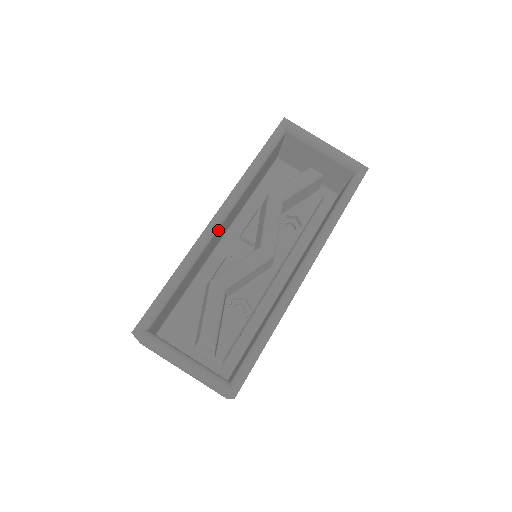
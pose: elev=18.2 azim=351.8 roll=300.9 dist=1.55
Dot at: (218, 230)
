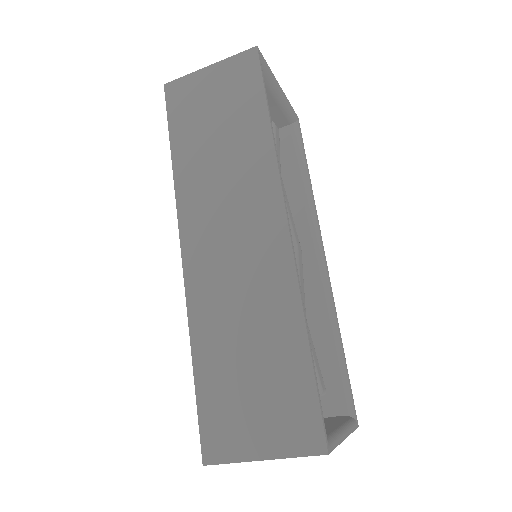
Dot at: occluded
